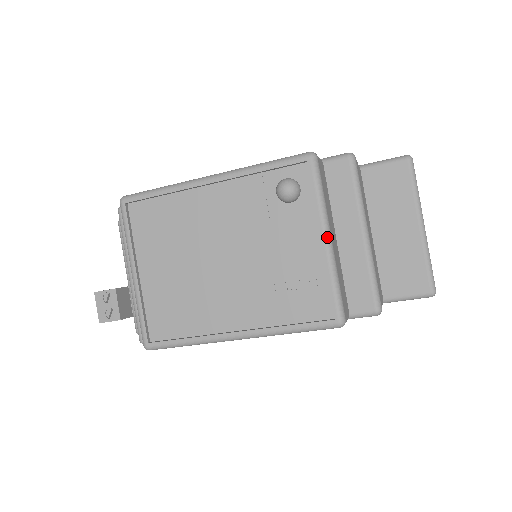
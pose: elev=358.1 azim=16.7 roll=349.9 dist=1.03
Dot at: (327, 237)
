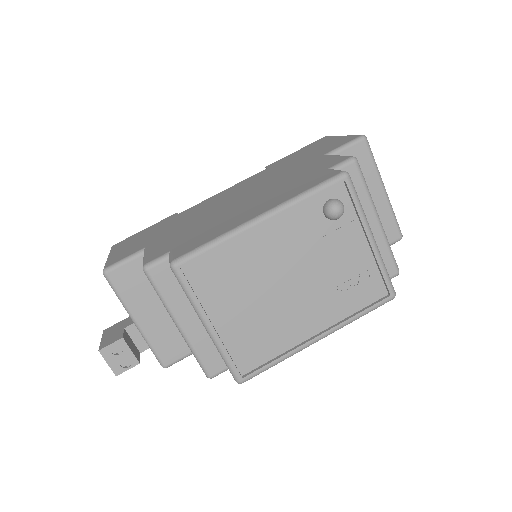
Dot at: (372, 237)
